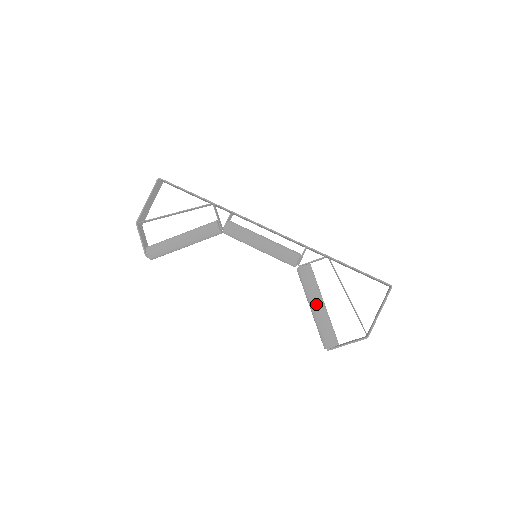
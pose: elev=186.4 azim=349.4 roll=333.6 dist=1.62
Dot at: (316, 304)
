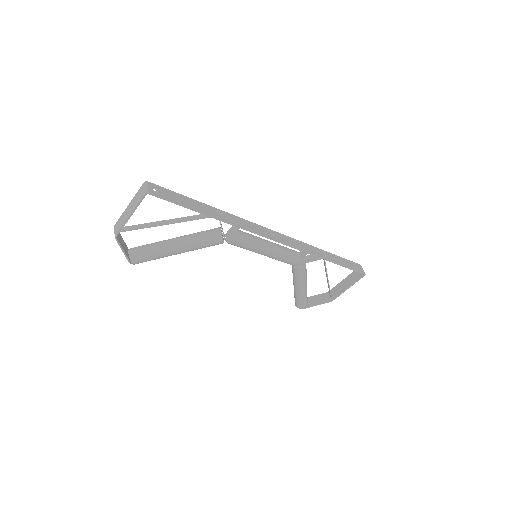
Dot at: (302, 289)
